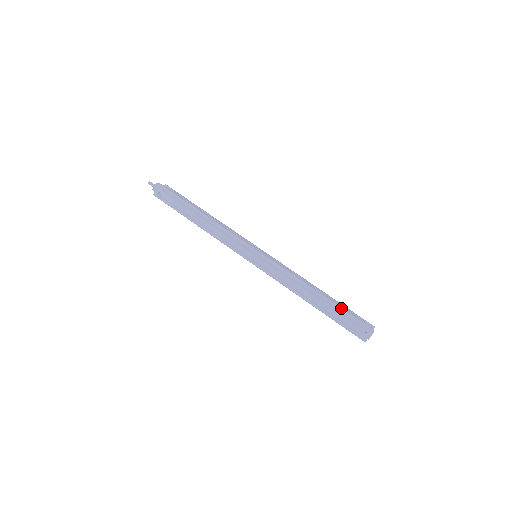
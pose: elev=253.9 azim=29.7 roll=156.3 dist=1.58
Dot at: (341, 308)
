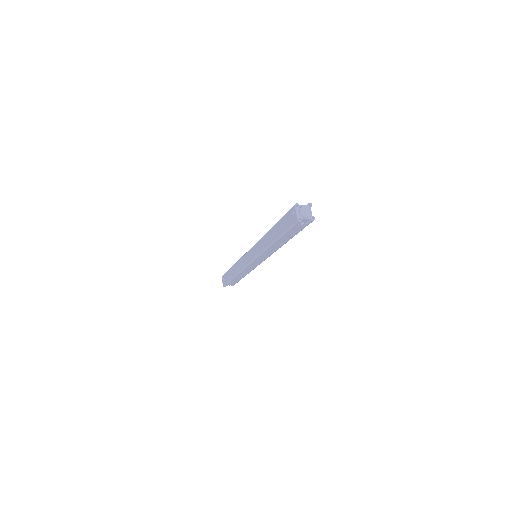
Dot at: (280, 219)
